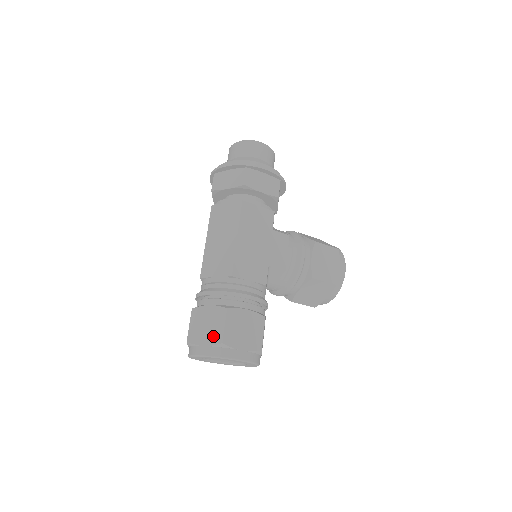
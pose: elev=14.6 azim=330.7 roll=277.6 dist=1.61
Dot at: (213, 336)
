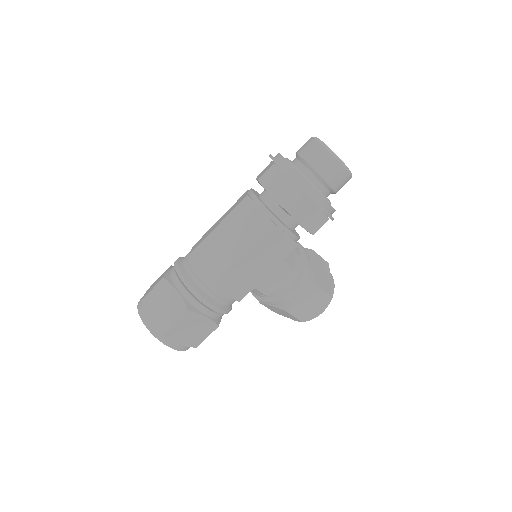
Dot at: (163, 320)
